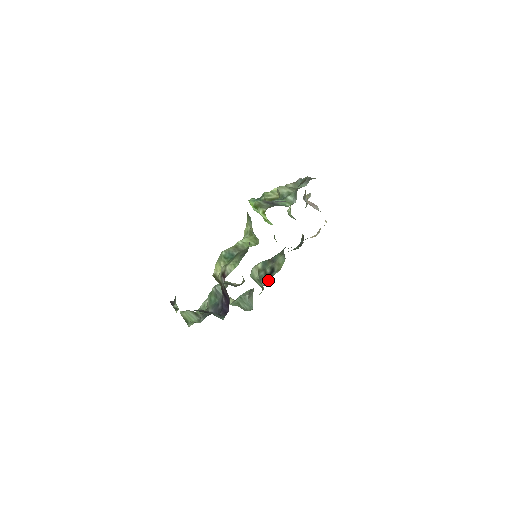
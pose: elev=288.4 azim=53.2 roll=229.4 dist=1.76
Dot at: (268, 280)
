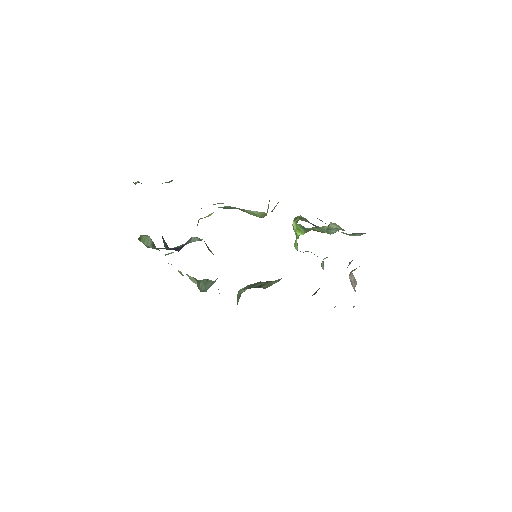
Dot at: occluded
